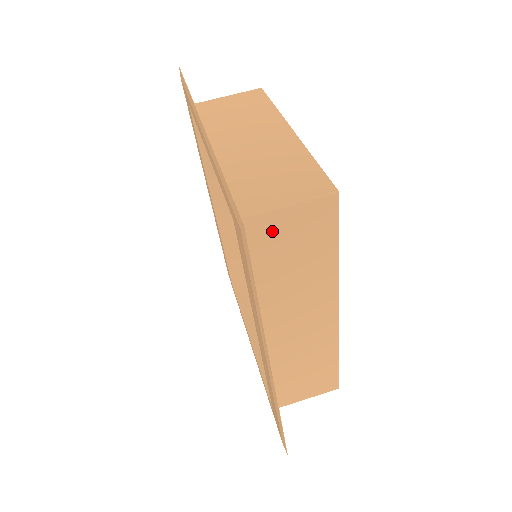
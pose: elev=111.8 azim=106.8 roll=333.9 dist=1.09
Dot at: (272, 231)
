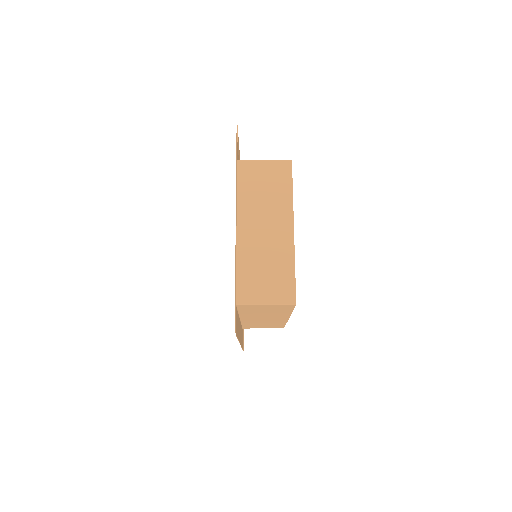
Dot at: (256, 307)
